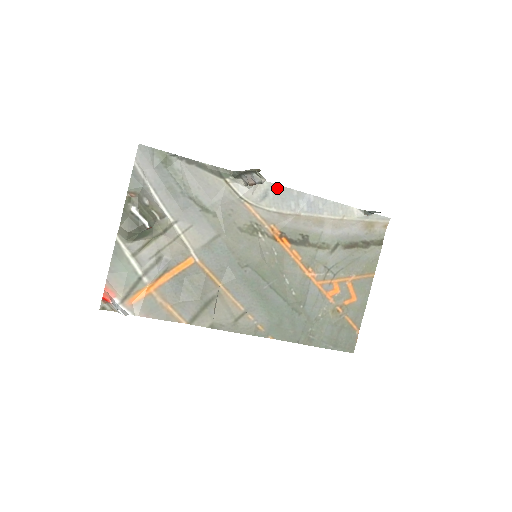
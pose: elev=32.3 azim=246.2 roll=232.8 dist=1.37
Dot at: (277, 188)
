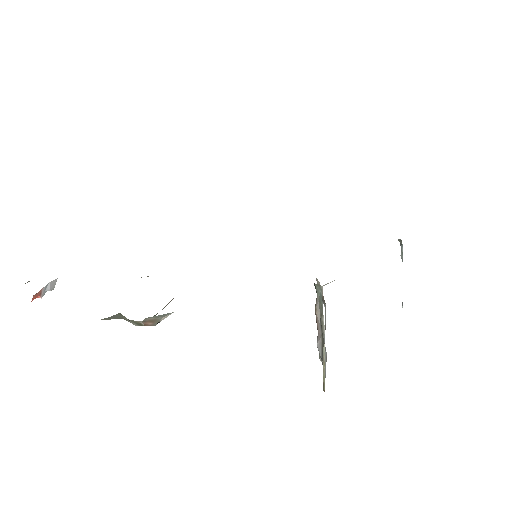
Dot at: occluded
